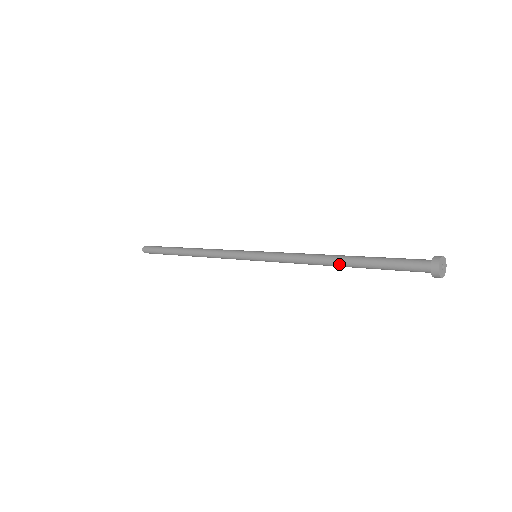
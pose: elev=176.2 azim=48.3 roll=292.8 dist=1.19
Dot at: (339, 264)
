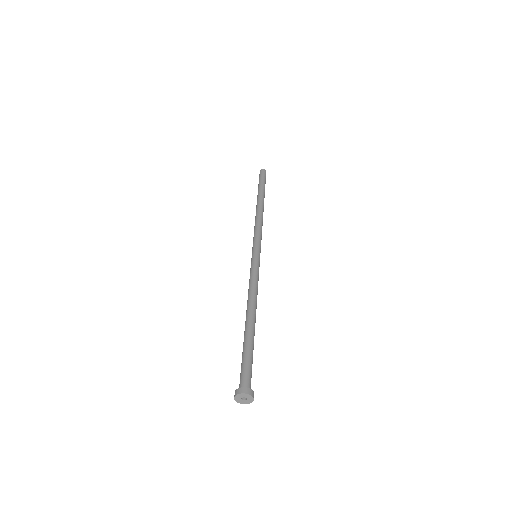
Dot at: occluded
